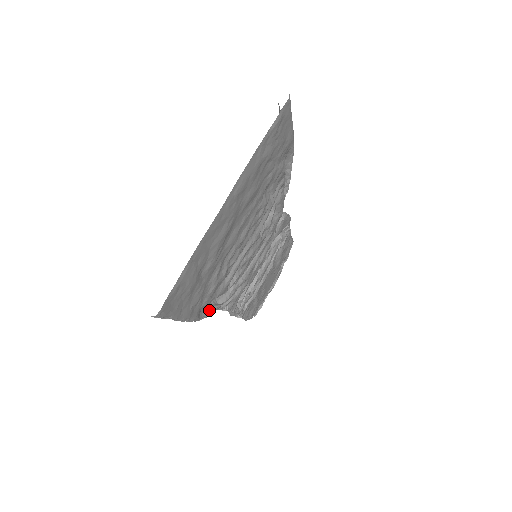
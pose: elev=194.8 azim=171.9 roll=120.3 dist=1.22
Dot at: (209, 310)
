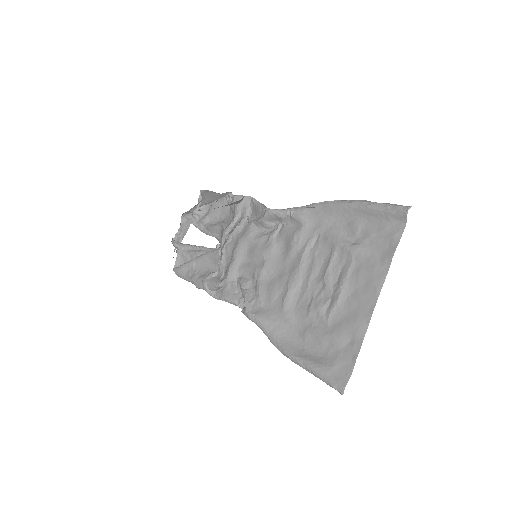
Dot at: (269, 331)
